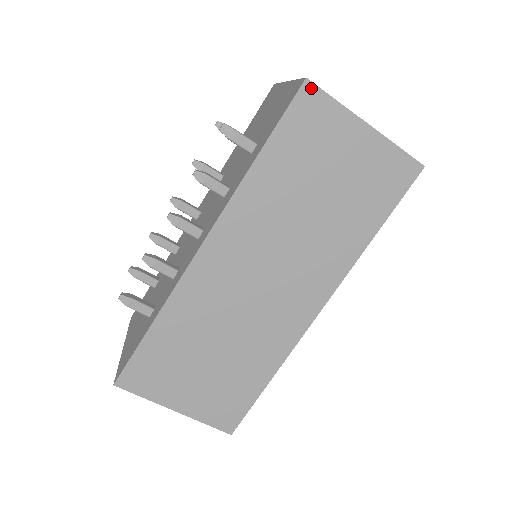
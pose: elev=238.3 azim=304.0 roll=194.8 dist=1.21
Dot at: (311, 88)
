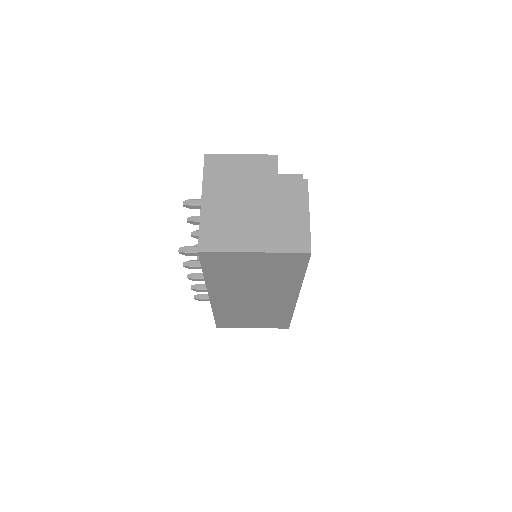
Dot at: (205, 253)
